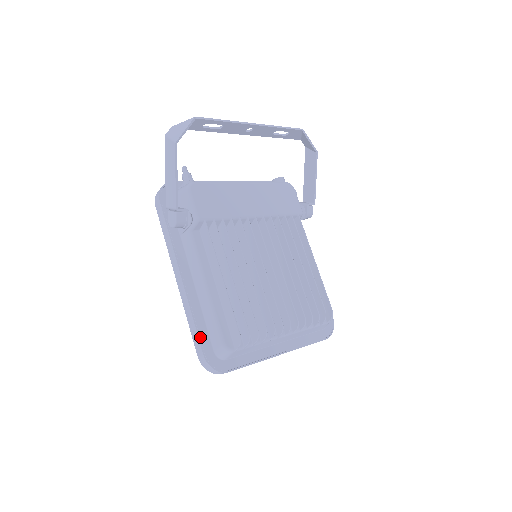
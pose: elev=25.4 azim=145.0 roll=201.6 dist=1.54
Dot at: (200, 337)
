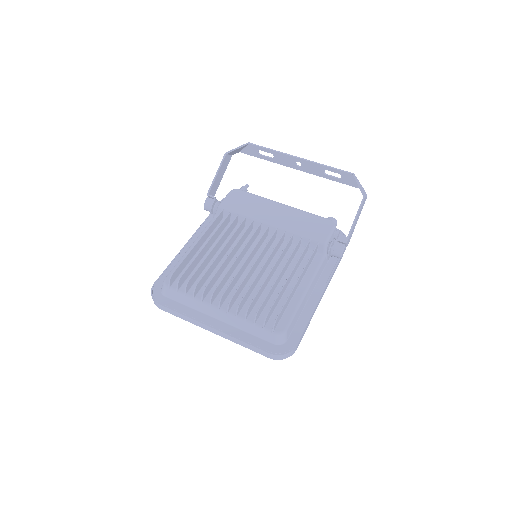
Dot at: (163, 274)
